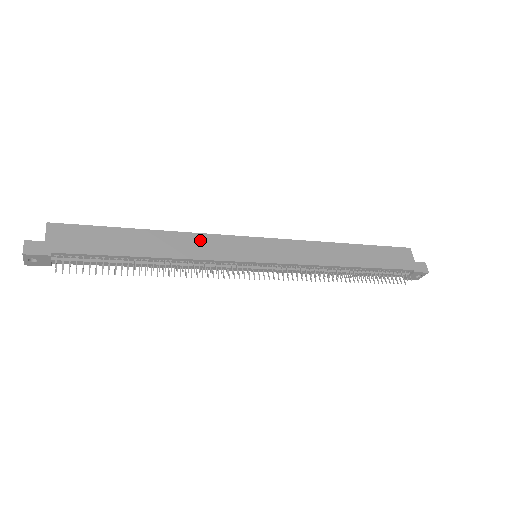
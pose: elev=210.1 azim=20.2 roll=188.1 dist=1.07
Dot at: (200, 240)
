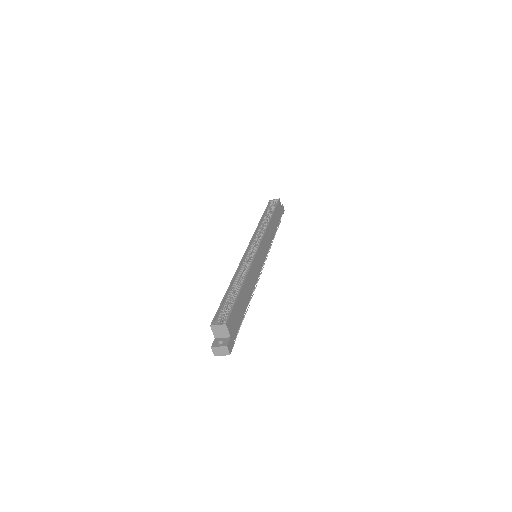
Dot at: (253, 270)
